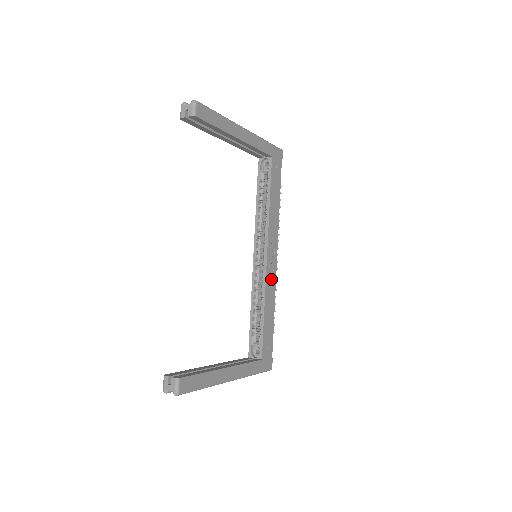
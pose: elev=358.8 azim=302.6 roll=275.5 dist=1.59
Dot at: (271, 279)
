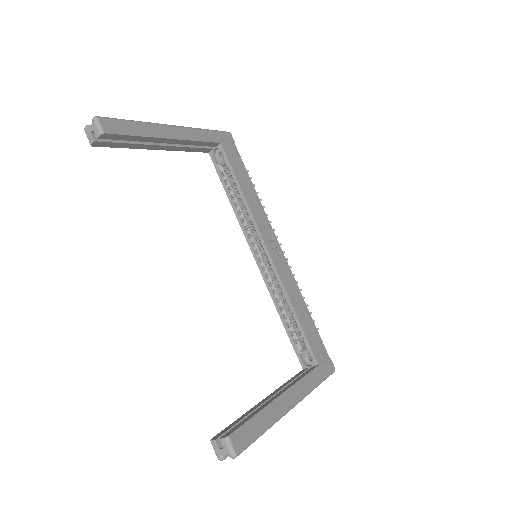
Dot at: (285, 273)
